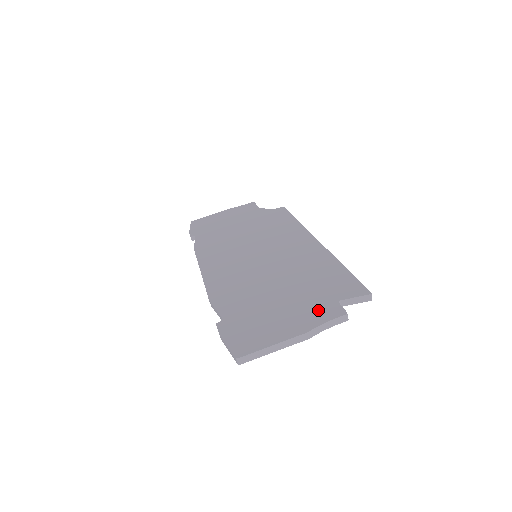
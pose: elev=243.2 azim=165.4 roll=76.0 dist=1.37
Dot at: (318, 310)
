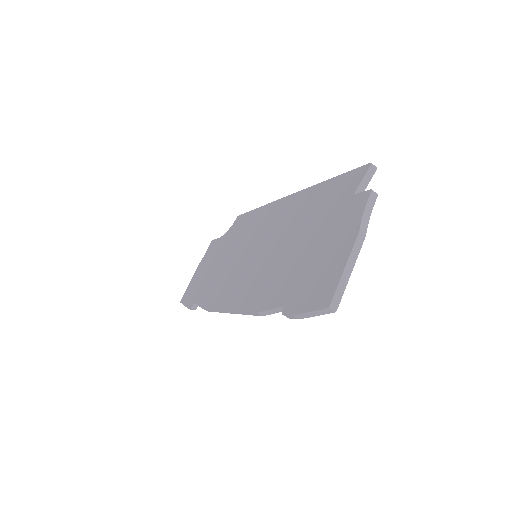
Dot at: (347, 214)
